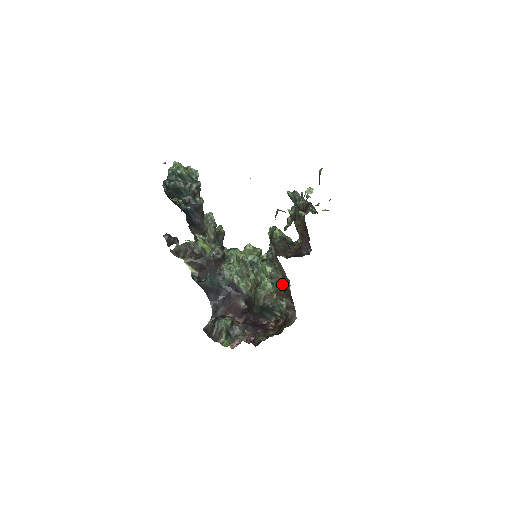
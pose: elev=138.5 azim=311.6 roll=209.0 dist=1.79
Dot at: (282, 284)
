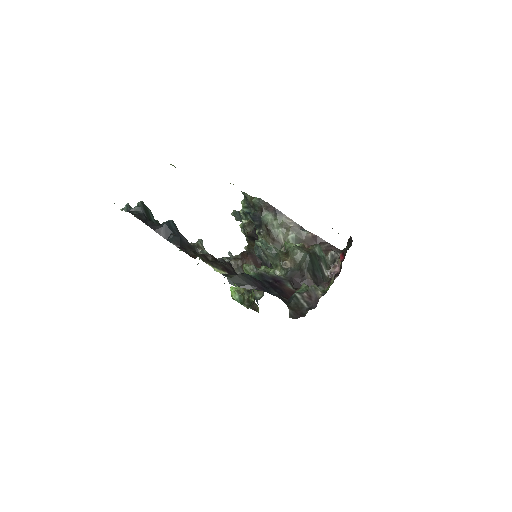
Dot at: occluded
